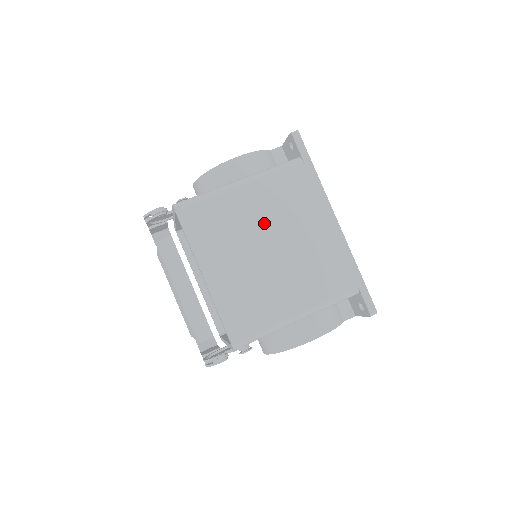
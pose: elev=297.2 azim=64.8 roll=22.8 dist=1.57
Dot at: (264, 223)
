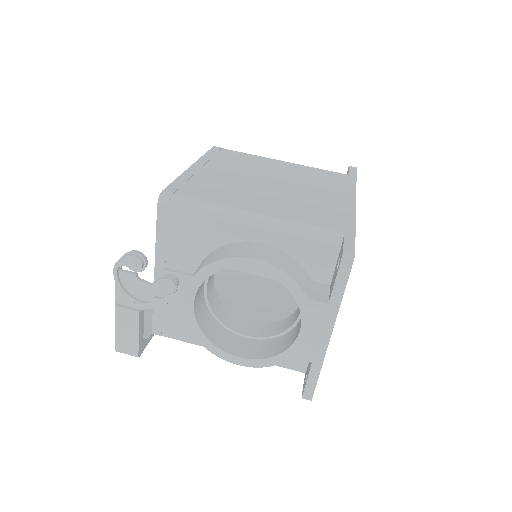
Dot at: (279, 174)
